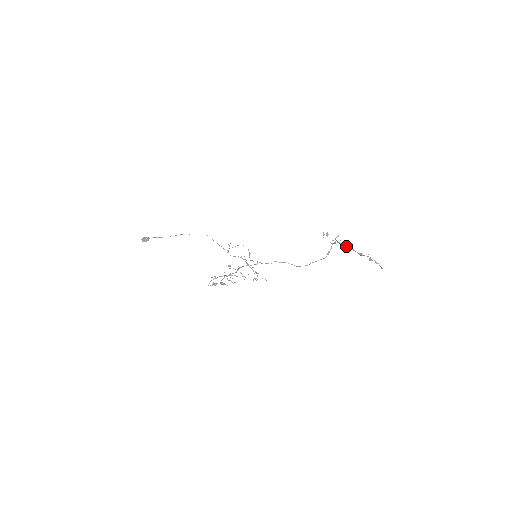
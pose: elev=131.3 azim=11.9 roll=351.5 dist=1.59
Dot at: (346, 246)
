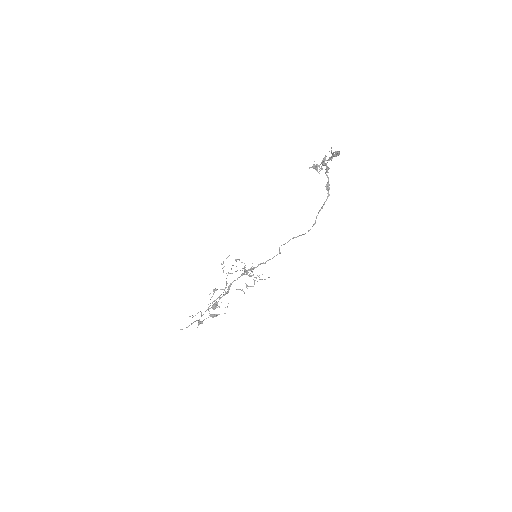
Dot at: occluded
